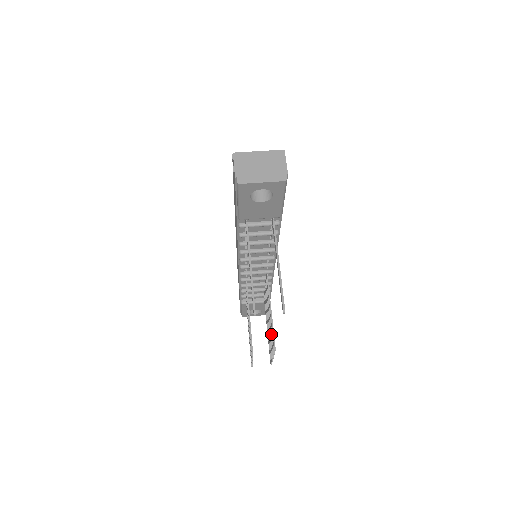
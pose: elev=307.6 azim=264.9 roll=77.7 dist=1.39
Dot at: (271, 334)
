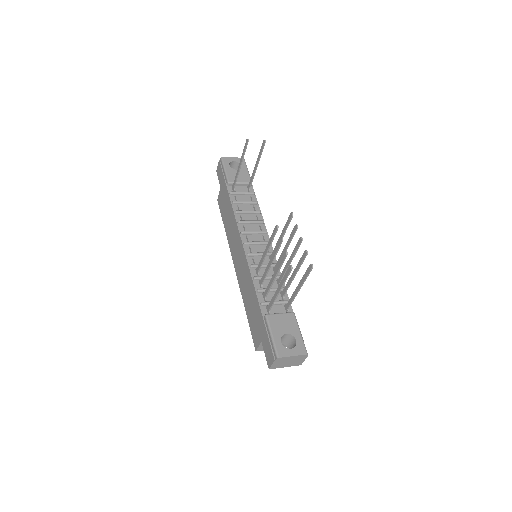
Dot at: (289, 237)
